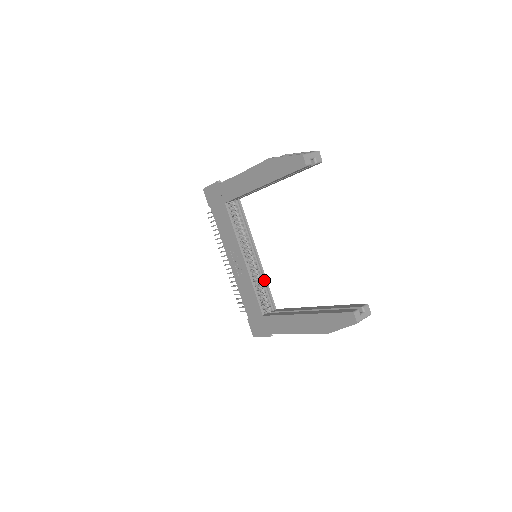
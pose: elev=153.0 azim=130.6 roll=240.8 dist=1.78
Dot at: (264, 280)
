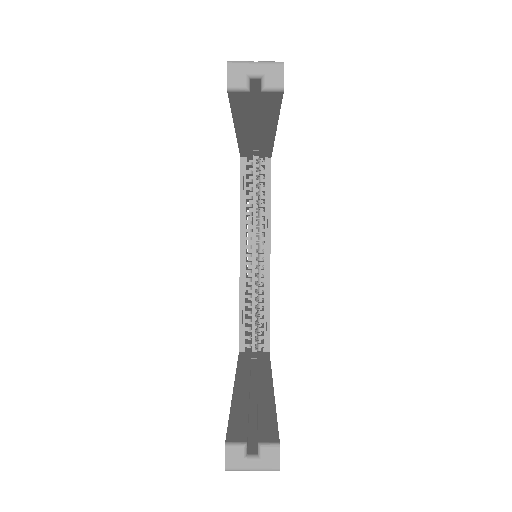
Dot at: (266, 299)
